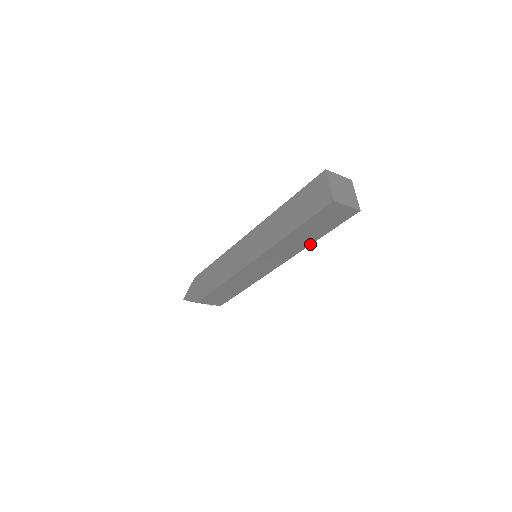
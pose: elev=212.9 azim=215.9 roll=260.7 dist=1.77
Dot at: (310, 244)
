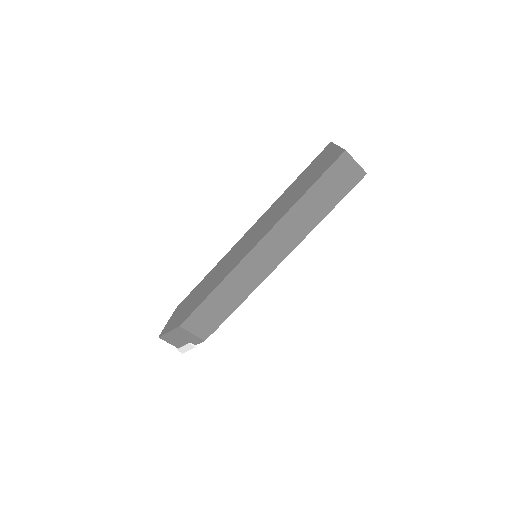
Dot at: (317, 223)
